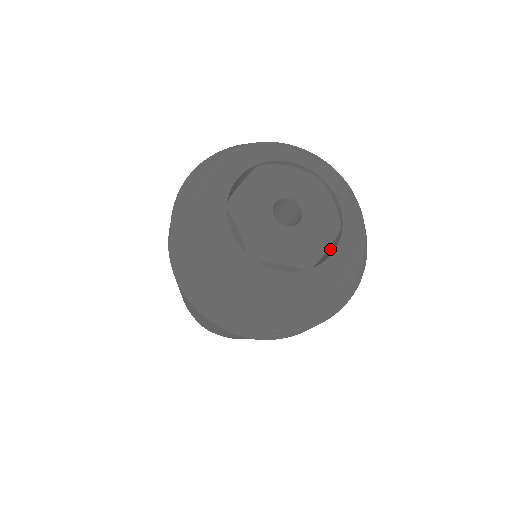
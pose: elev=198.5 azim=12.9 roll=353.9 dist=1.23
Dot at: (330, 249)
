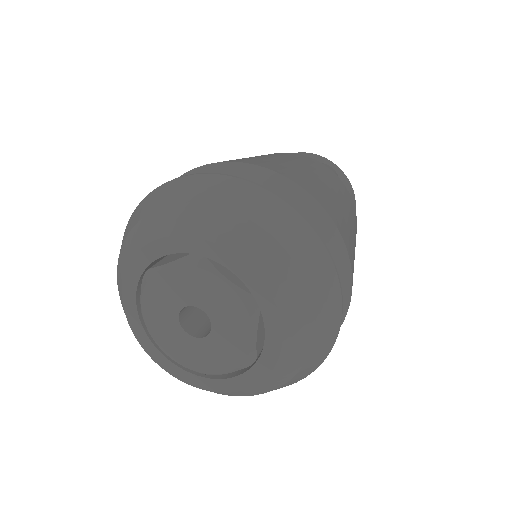
Dot at: occluded
